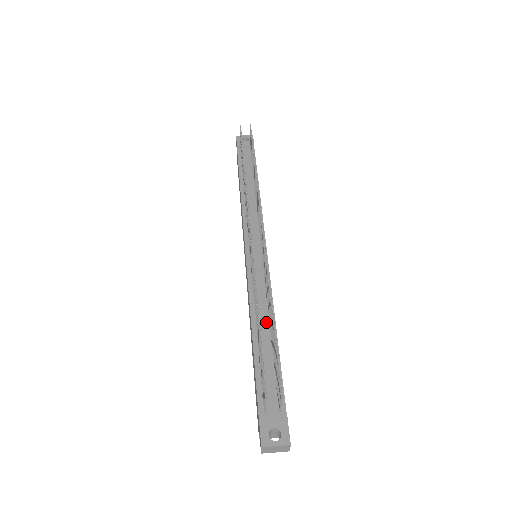
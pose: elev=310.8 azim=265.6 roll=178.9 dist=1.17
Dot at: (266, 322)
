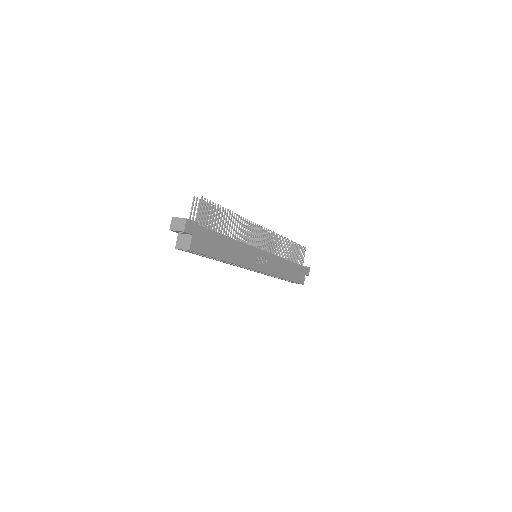
Dot at: occluded
